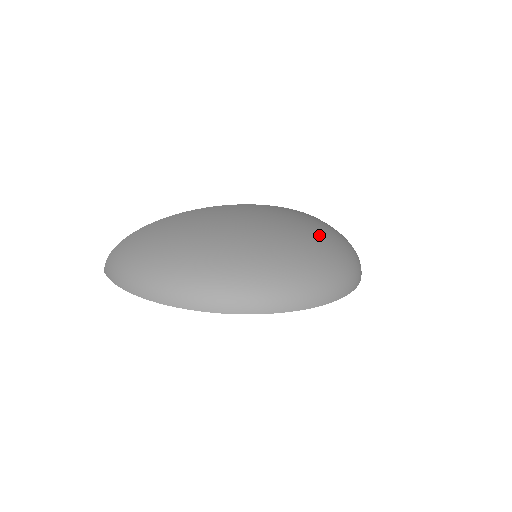
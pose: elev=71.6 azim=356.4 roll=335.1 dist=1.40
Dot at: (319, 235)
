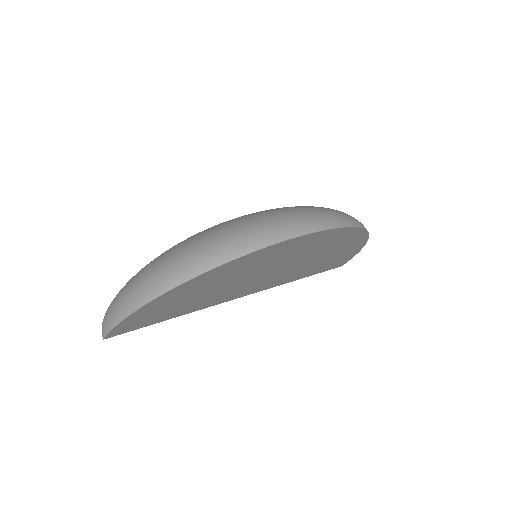
Dot at: occluded
